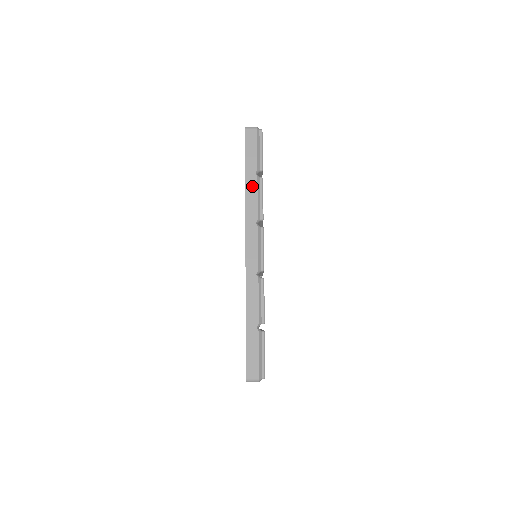
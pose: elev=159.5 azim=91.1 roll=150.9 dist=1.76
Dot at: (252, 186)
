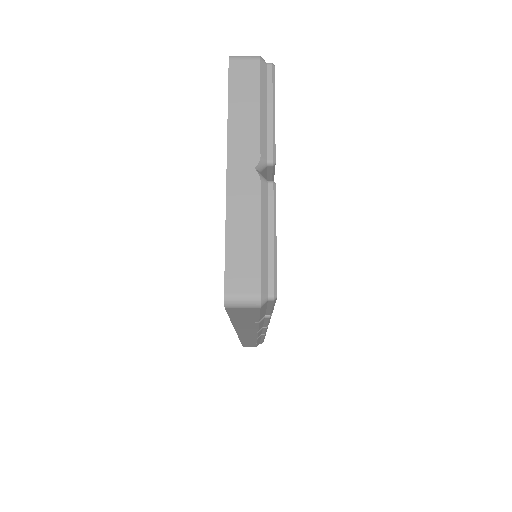
Dot at: occluded
